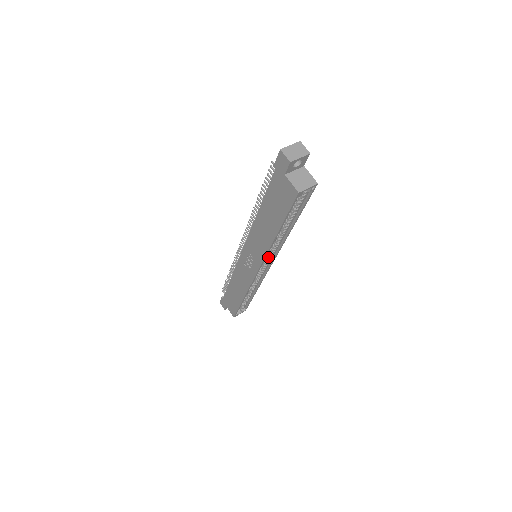
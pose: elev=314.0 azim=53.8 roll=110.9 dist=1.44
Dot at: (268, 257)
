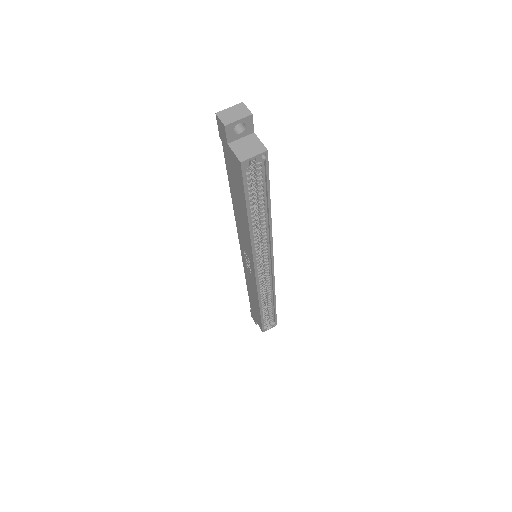
Dot at: (263, 255)
